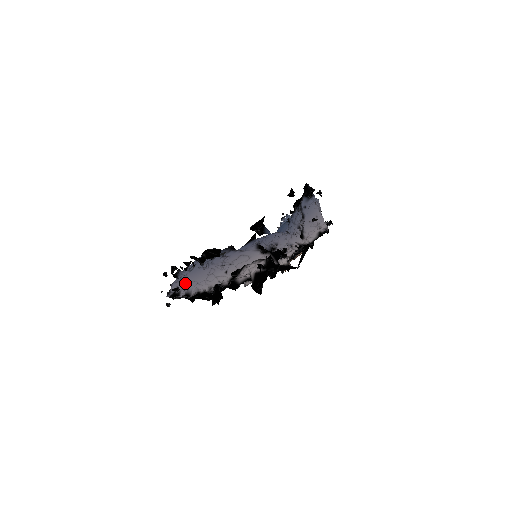
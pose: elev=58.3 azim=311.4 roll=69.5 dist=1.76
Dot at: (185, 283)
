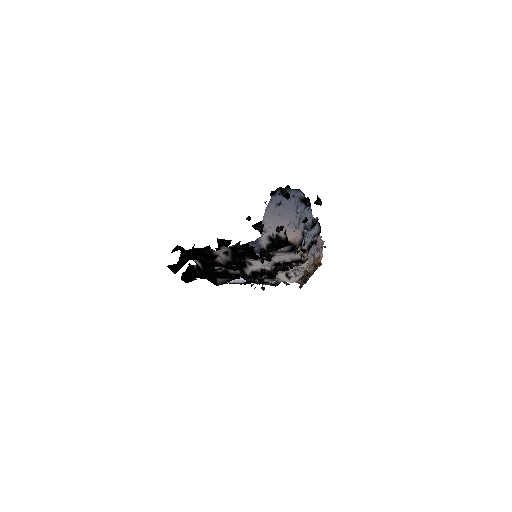
Dot at: occluded
